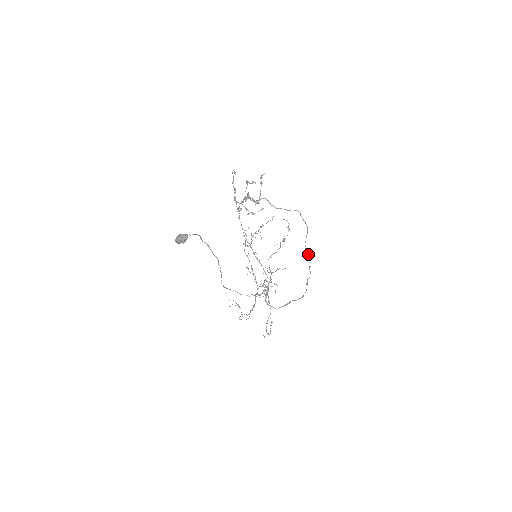
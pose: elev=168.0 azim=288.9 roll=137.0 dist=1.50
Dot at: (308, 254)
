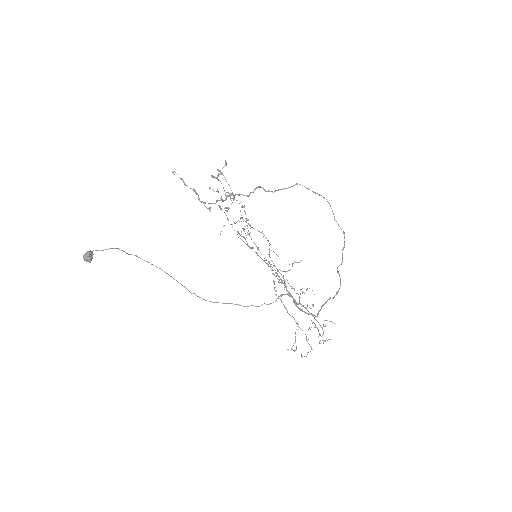
Dot at: (343, 233)
